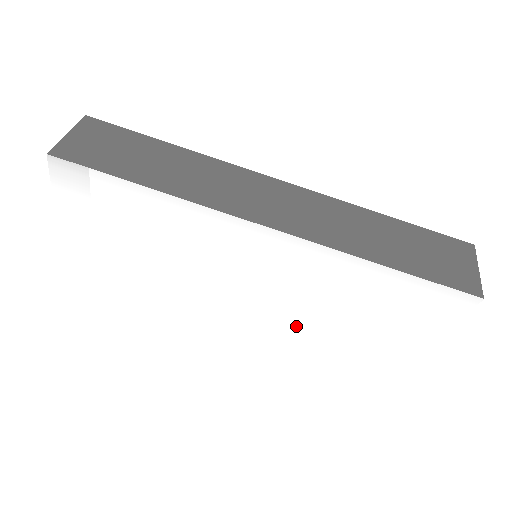
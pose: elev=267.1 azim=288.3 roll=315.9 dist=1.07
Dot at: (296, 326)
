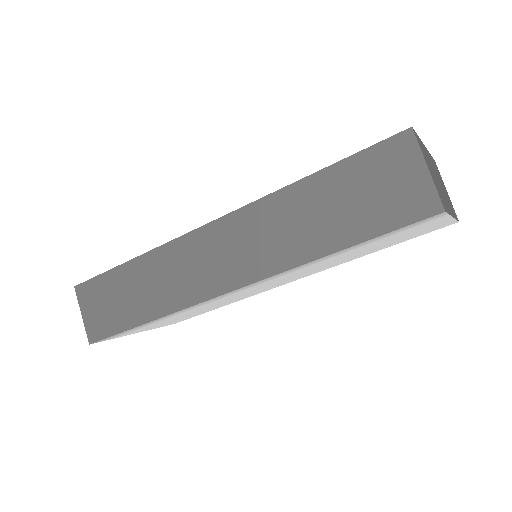
Dot at: (333, 265)
